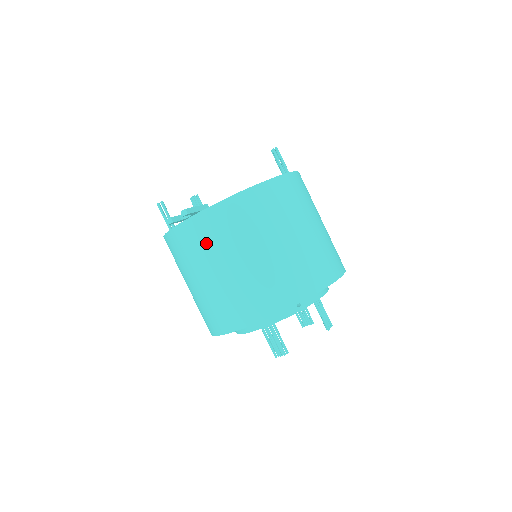
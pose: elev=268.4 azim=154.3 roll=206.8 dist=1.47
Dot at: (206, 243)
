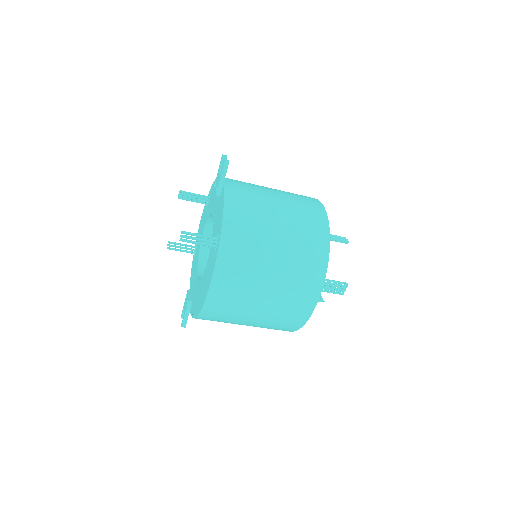
Dot at: occluded
